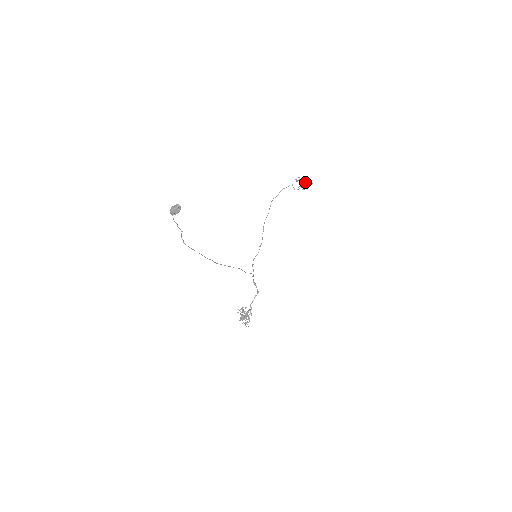
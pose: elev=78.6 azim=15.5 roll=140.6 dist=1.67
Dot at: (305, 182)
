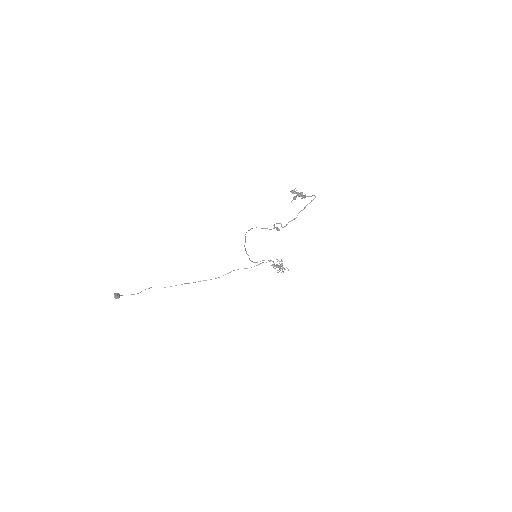
Dot at: (303, 197)
